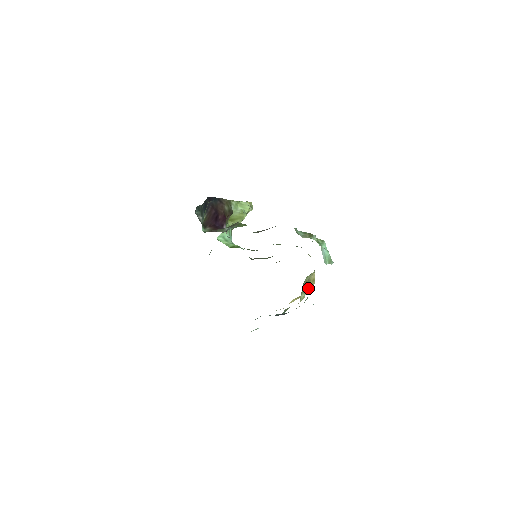
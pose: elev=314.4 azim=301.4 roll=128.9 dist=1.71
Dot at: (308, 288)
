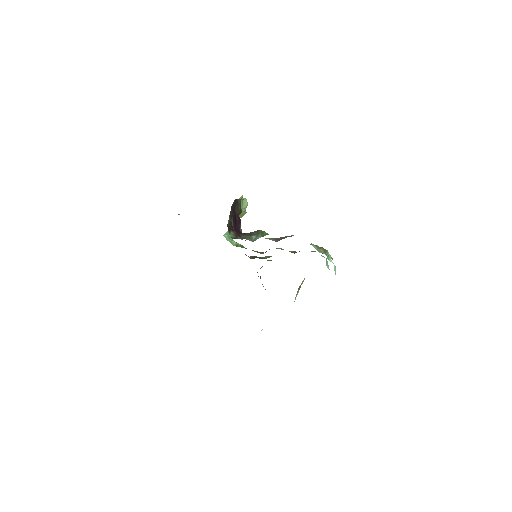
Dot at: occluded
